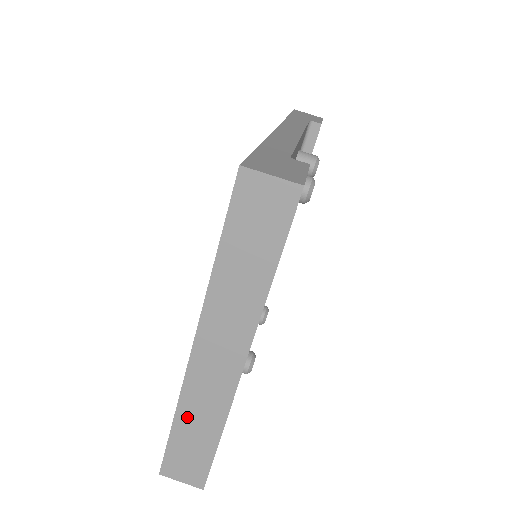
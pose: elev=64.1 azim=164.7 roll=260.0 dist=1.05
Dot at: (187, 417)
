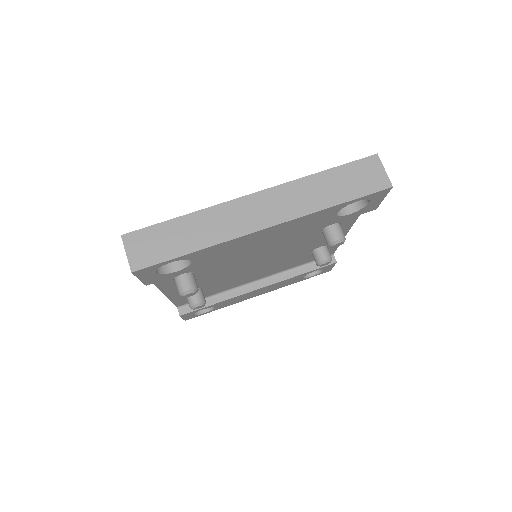
Dot at: (195, 222)
